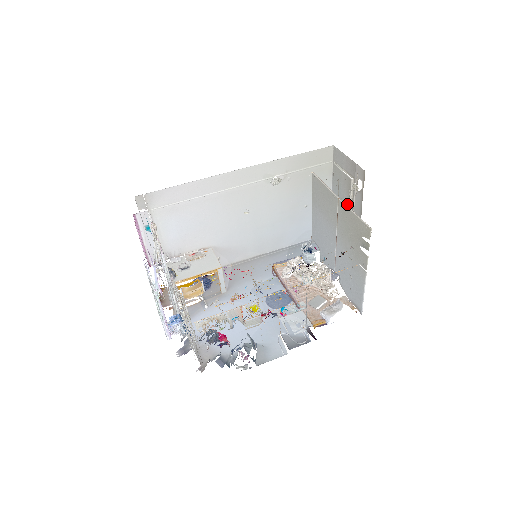
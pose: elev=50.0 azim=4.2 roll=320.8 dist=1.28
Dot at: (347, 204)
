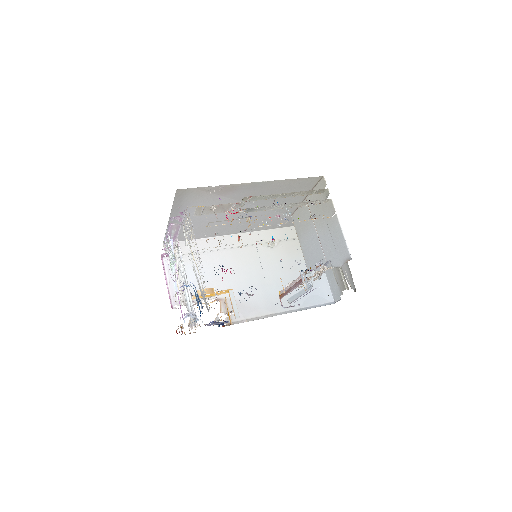
Dot at: occluded
